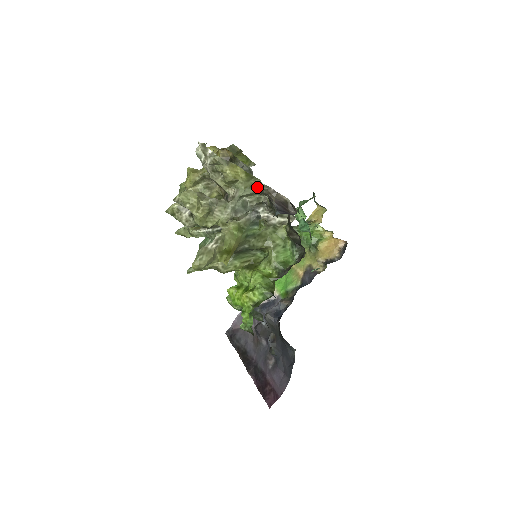
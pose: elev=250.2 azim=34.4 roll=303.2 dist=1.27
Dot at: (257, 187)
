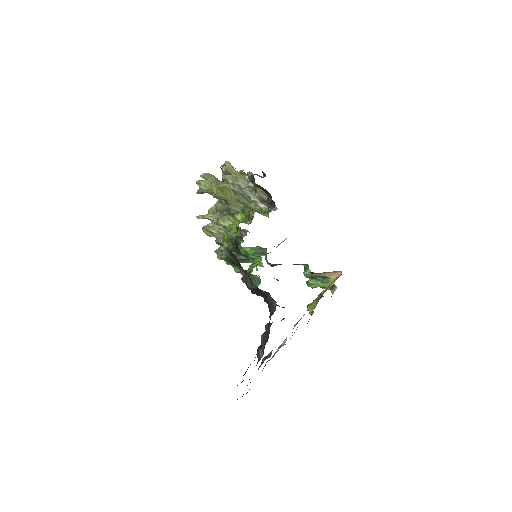
Dot at: (248, 178)
